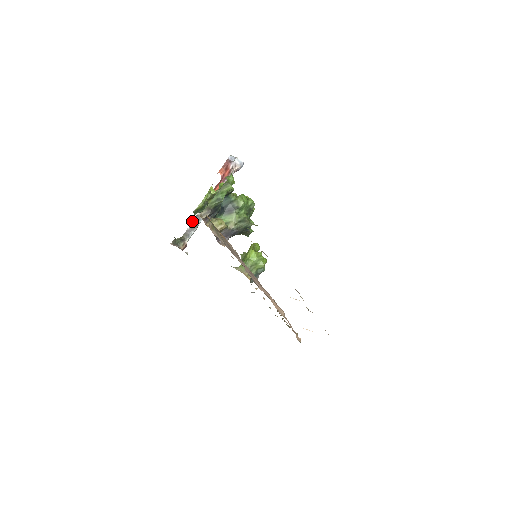
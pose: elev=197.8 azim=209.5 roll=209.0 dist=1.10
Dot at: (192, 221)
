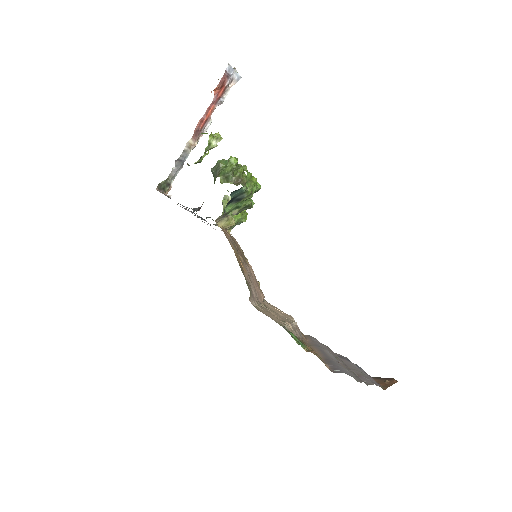
Dot at: (179, 159)
